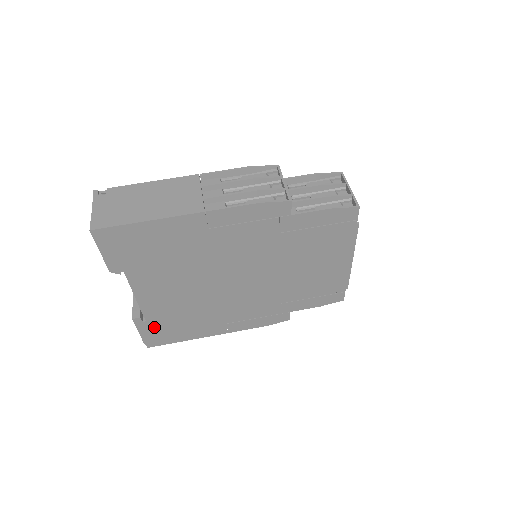
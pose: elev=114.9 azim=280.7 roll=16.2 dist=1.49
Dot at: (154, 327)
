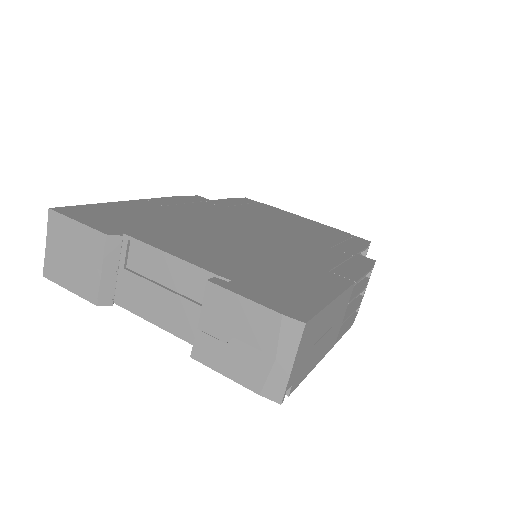
Dot at: (255, 288)
